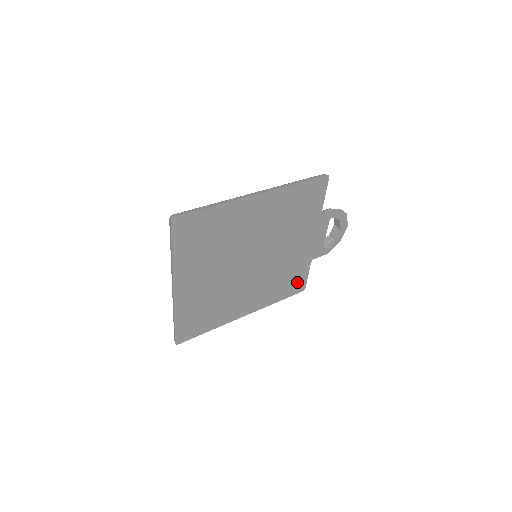
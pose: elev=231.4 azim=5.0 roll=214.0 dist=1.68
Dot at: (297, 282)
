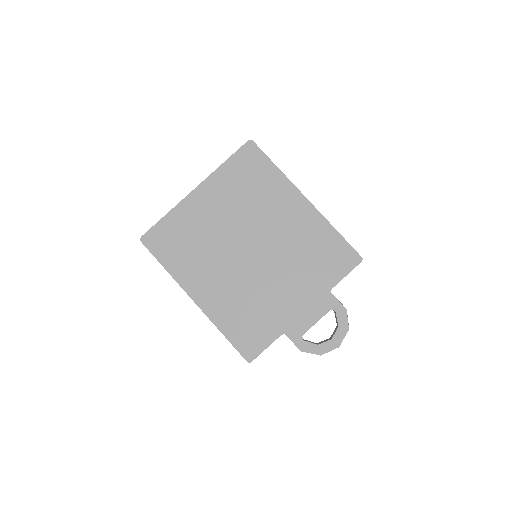
Dot at: (253, 339)
